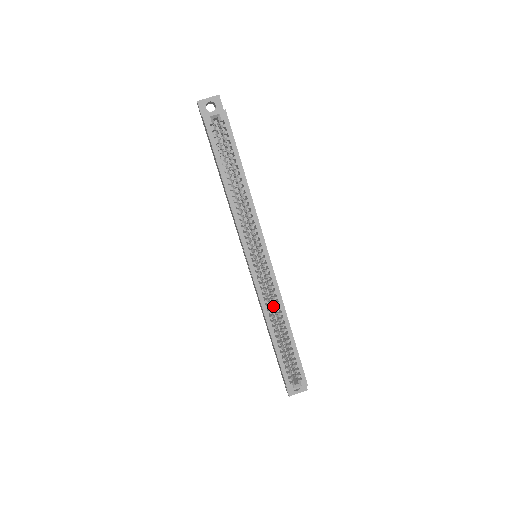
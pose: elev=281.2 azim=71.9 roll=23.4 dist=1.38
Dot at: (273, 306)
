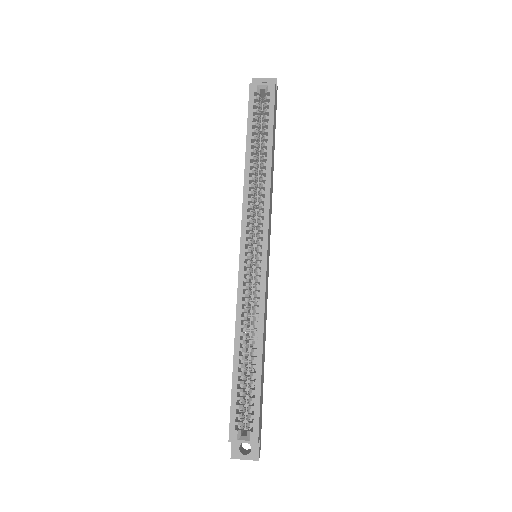
Dot at: (252, 316)
